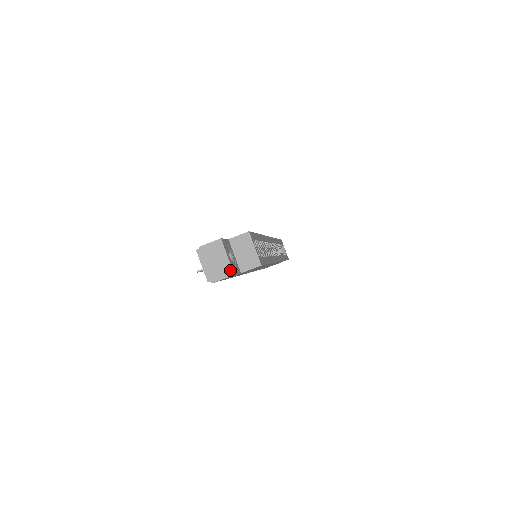
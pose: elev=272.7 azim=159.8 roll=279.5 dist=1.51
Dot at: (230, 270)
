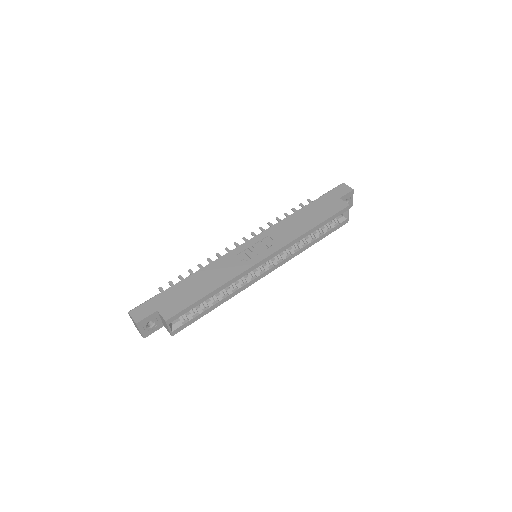
Dot at: (142, 335)
